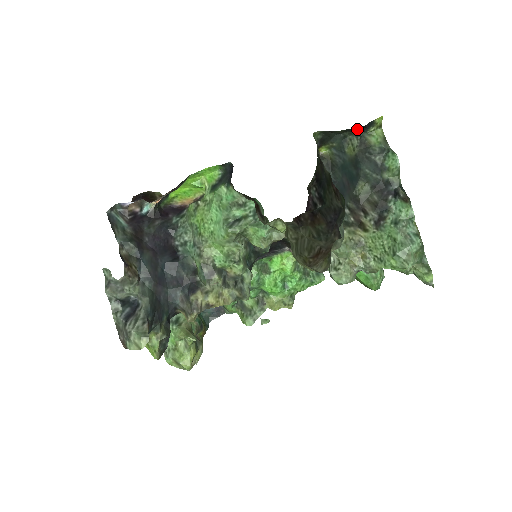
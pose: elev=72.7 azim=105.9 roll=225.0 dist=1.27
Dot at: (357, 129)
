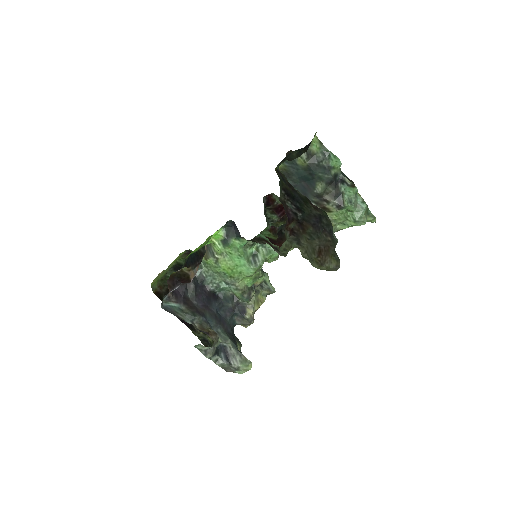
Dot at: (306, 150)
